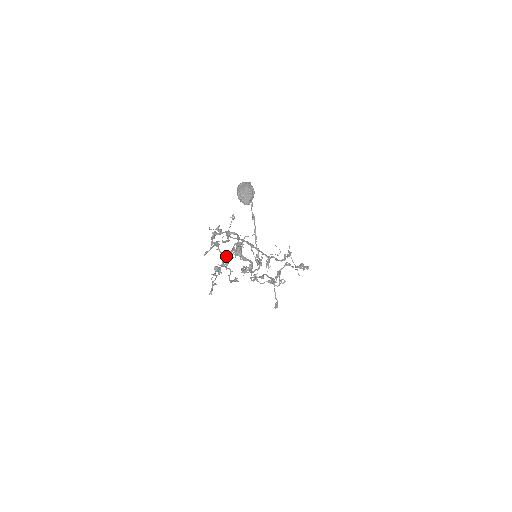
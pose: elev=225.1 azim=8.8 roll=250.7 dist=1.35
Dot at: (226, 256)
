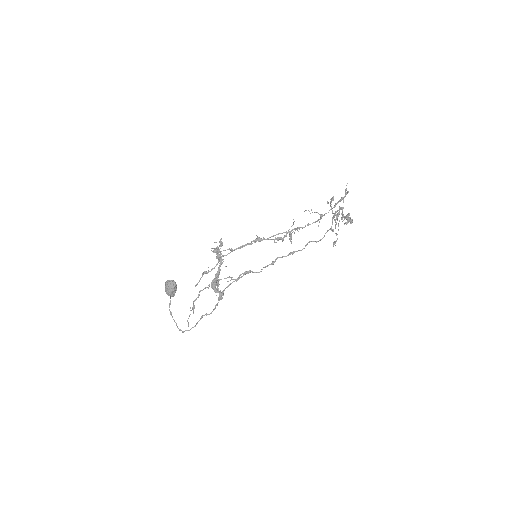
Dot at: occluded
